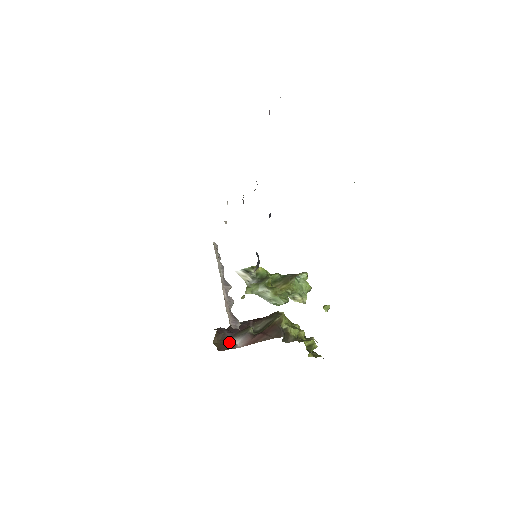
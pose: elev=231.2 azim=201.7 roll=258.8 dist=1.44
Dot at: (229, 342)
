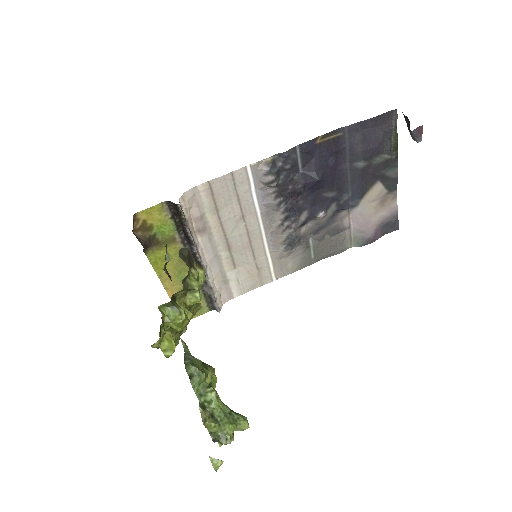
Dot at: occluded
